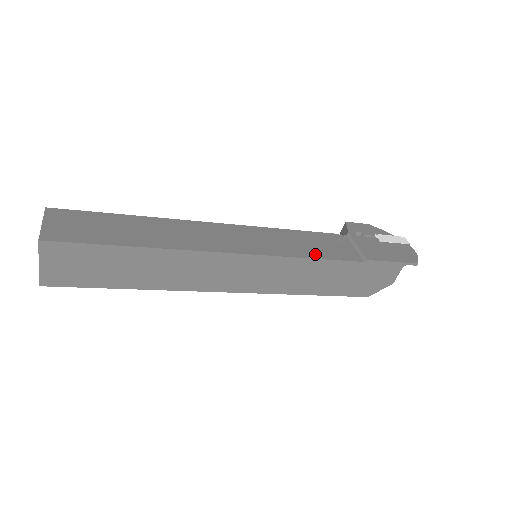
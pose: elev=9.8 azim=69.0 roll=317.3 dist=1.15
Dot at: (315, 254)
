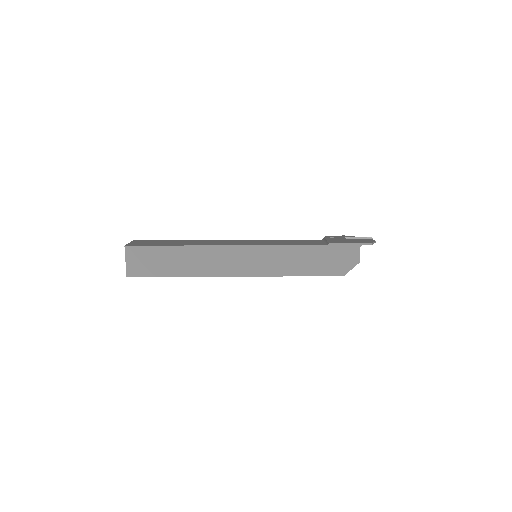
Dot at: (290, 244)
